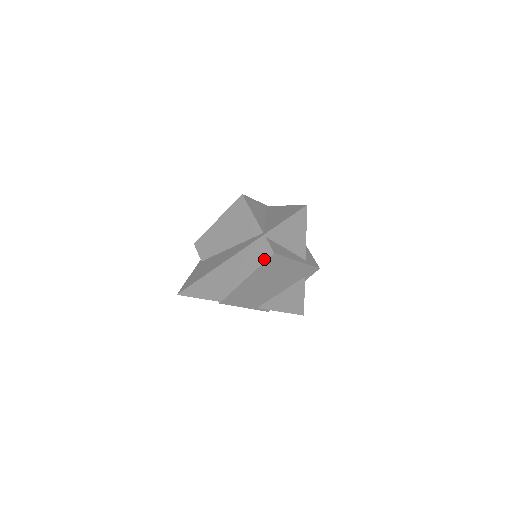
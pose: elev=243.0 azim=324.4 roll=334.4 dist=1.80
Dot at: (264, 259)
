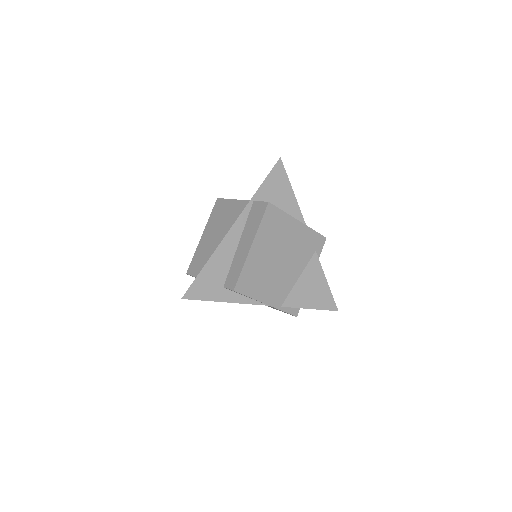
Dot at: (261, 215)
